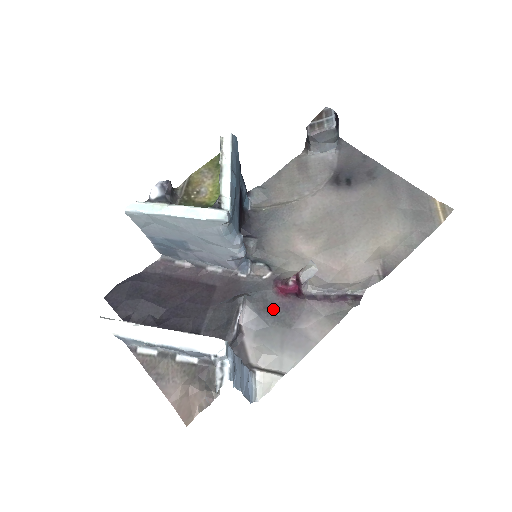
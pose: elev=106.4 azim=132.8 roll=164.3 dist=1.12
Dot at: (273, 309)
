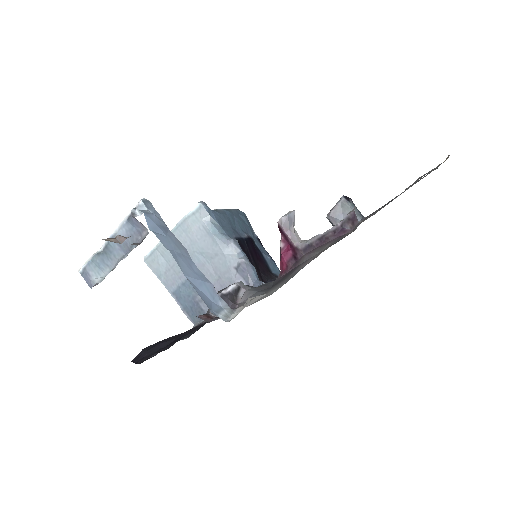
Dot at: (275, 284)
